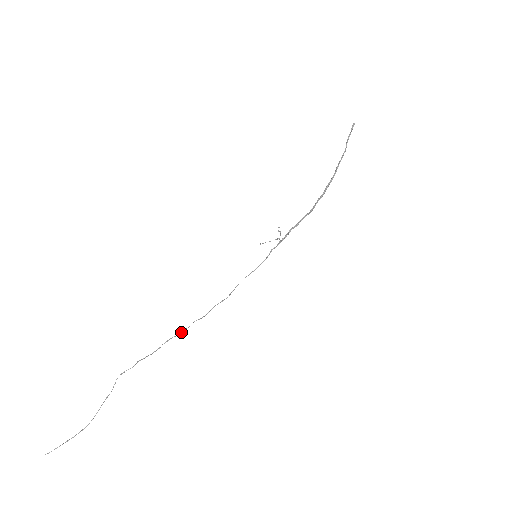
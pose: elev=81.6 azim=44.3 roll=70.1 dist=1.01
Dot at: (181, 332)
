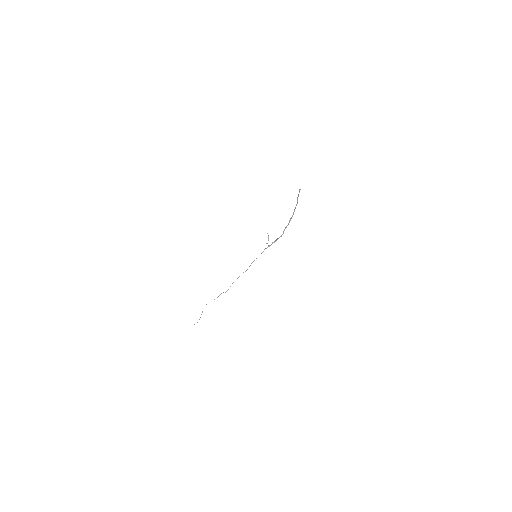
Dot at: occluded
